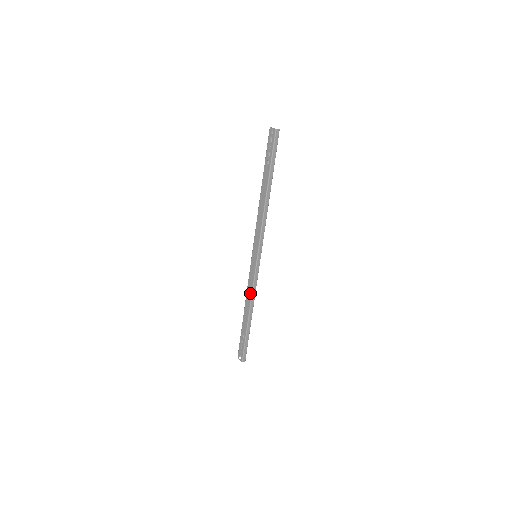
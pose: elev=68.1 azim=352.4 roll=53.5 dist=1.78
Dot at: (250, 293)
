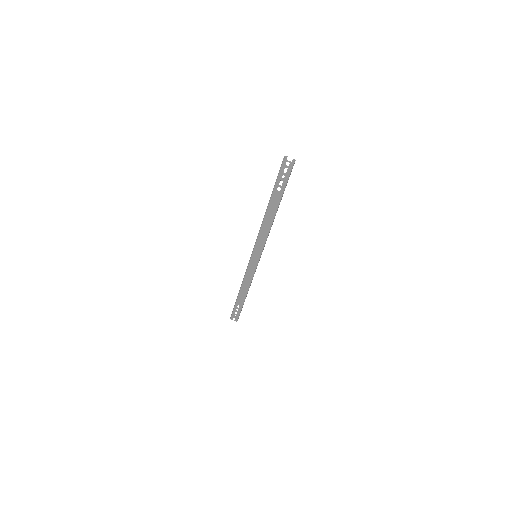
Dot at: (249, 281)
